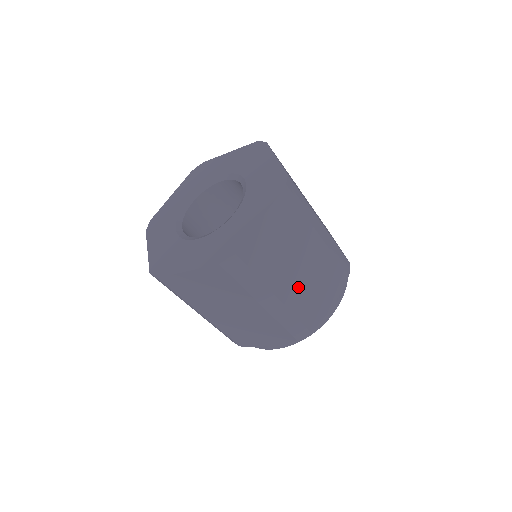
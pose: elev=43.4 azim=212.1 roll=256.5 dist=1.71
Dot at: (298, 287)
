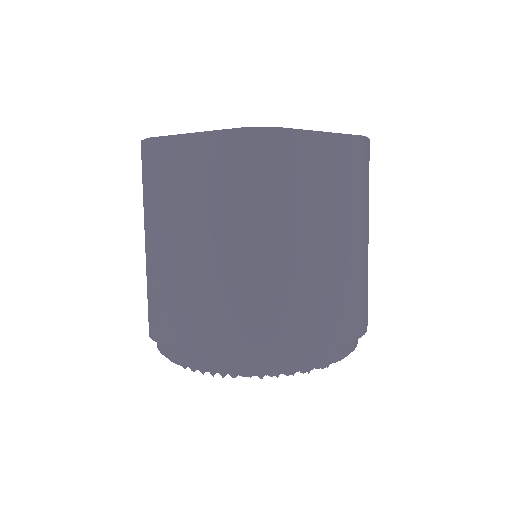
Dot at: (305, 268)
